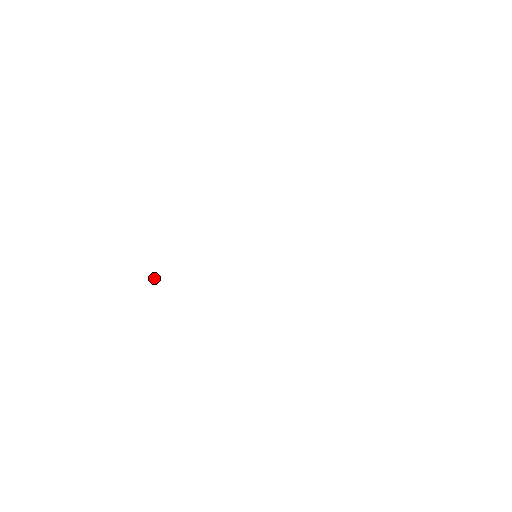
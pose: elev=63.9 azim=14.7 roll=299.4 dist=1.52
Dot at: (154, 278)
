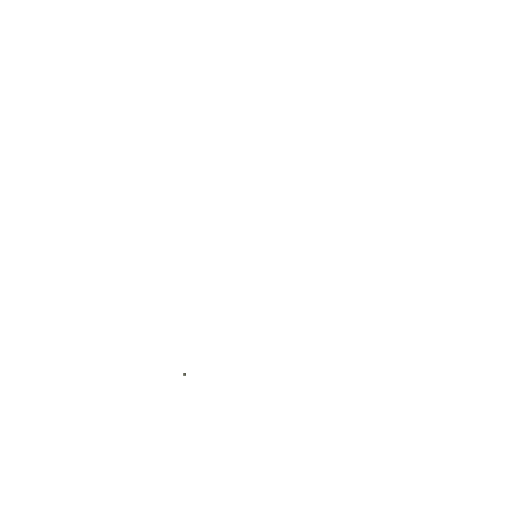
Dot at: (183, 373)
